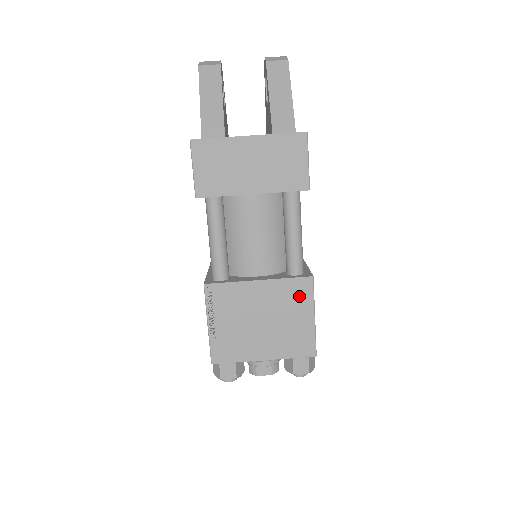
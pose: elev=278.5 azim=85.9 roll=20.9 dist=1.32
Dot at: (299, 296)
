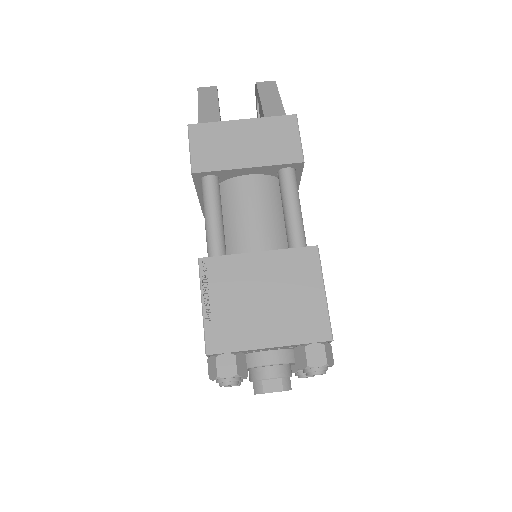
Dot at: (304, 268)
